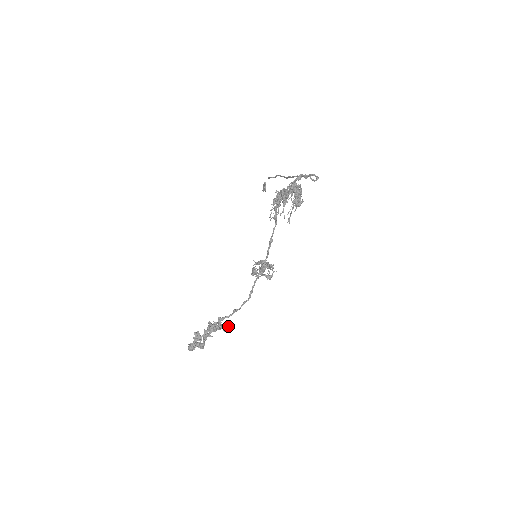
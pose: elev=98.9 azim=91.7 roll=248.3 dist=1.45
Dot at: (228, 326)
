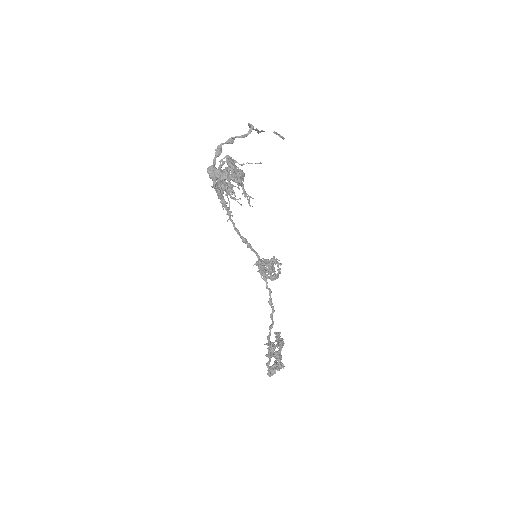
Dot at: (280, 342)
